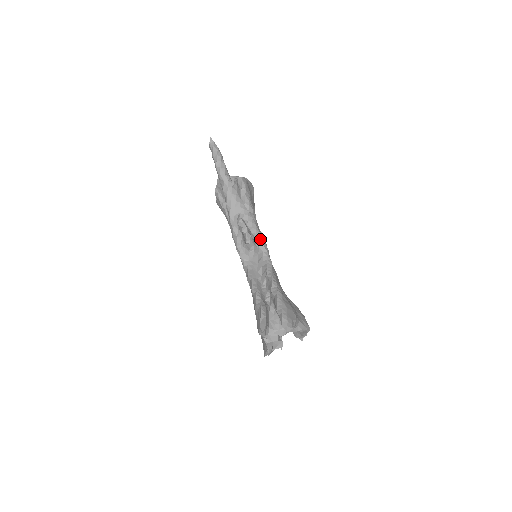
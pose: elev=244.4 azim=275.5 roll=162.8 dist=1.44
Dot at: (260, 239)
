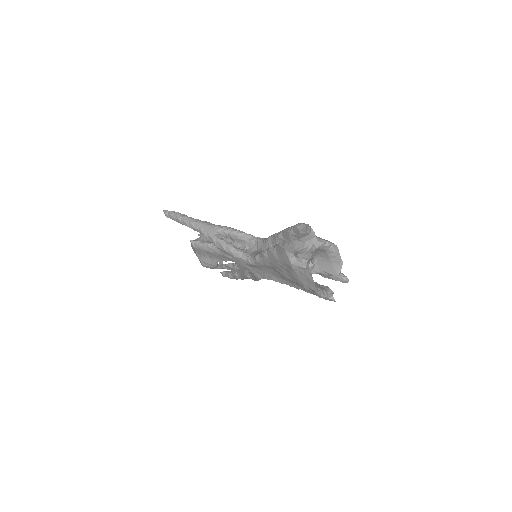
Dot at: (246, 234)
